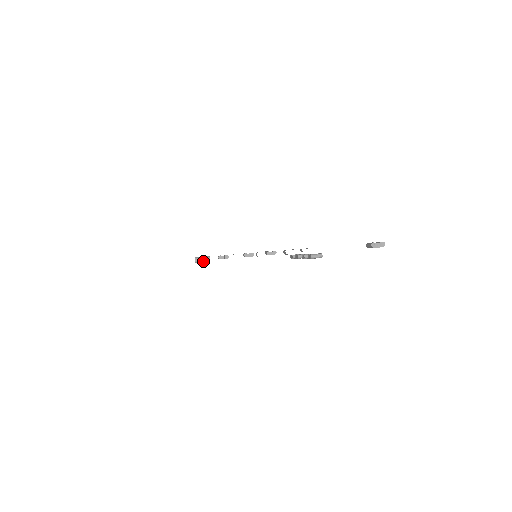
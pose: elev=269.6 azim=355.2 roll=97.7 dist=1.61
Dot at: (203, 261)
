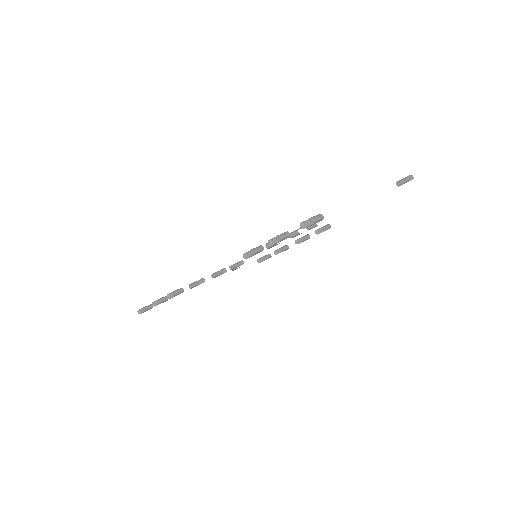
Dot at: (319, 220)
